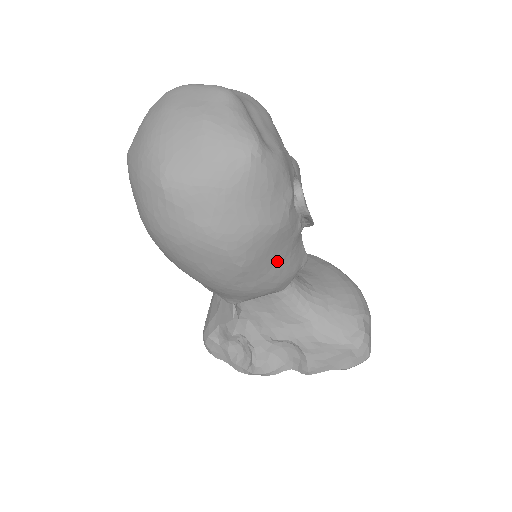
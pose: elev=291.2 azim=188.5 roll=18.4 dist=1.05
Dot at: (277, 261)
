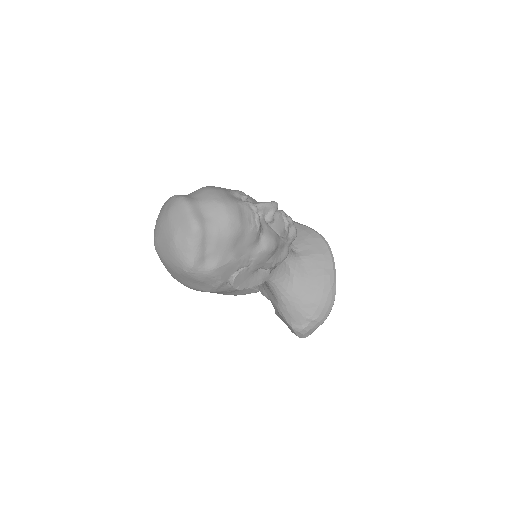
Dot at: (220, 293)
